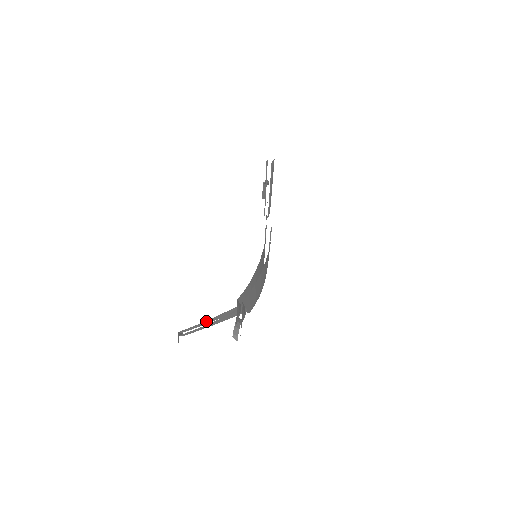
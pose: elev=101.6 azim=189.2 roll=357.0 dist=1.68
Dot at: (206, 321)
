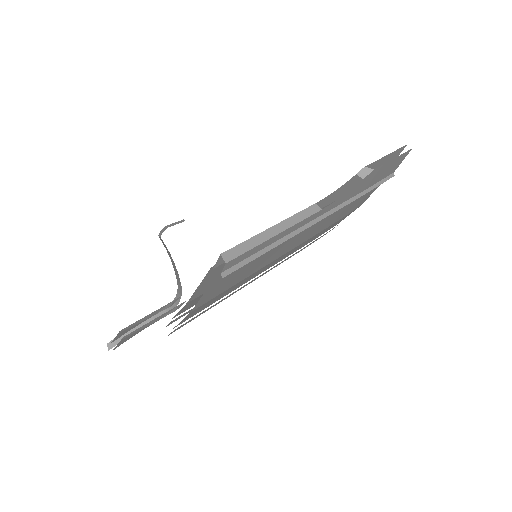
Dot at: occluded
